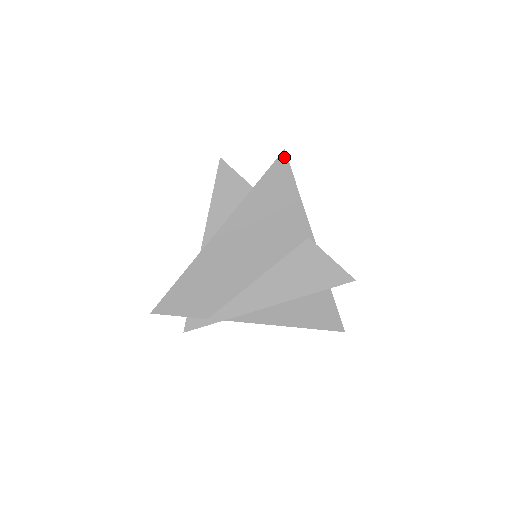
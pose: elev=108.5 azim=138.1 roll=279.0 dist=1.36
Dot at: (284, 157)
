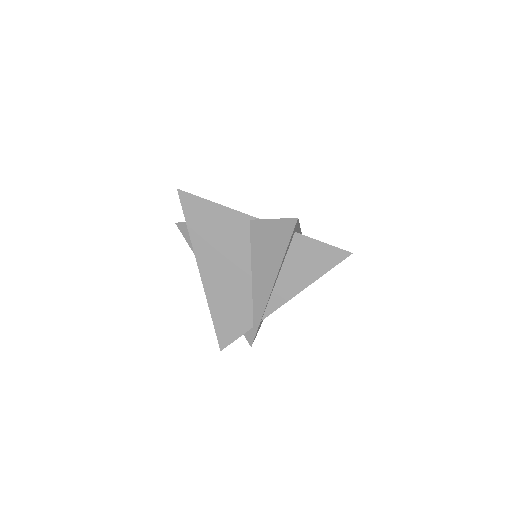
Dot at: (182, 193)
